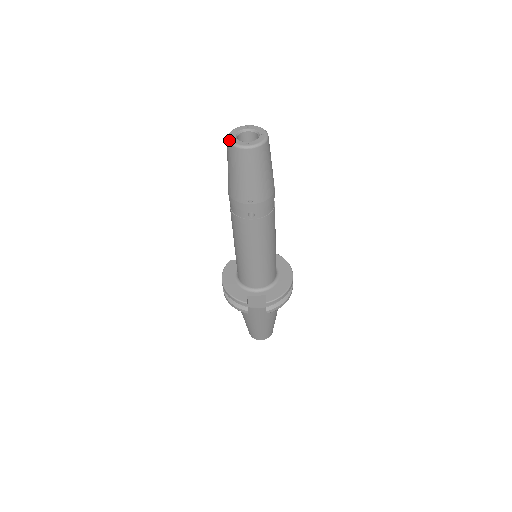
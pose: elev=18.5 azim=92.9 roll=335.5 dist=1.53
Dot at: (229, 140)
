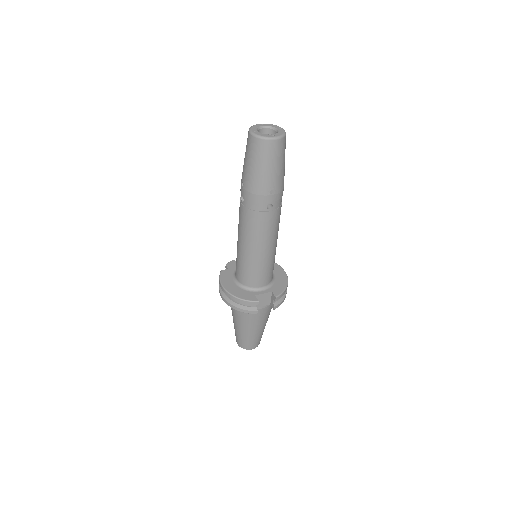
Dot at: (255, 134)
